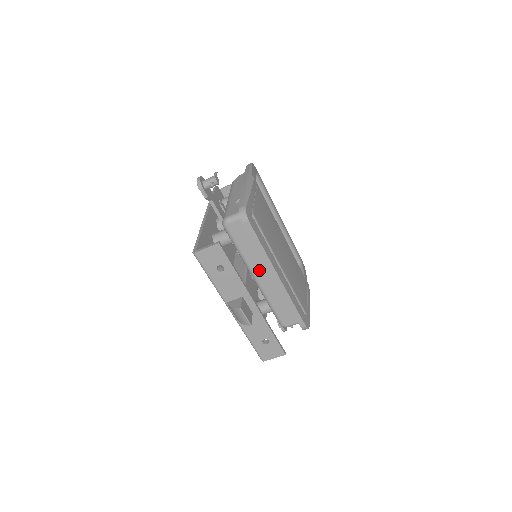
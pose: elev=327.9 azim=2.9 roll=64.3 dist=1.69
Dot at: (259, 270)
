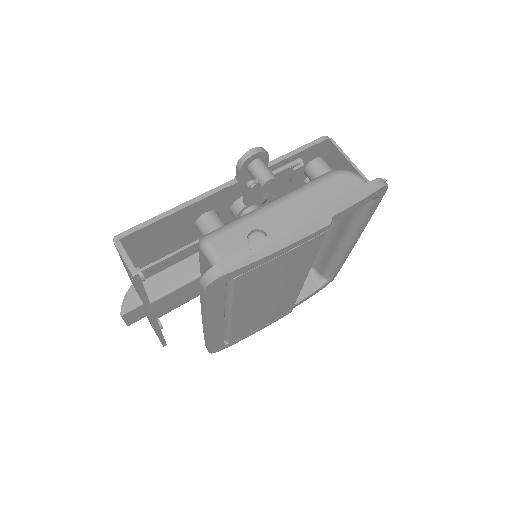
Dot at: occluded
